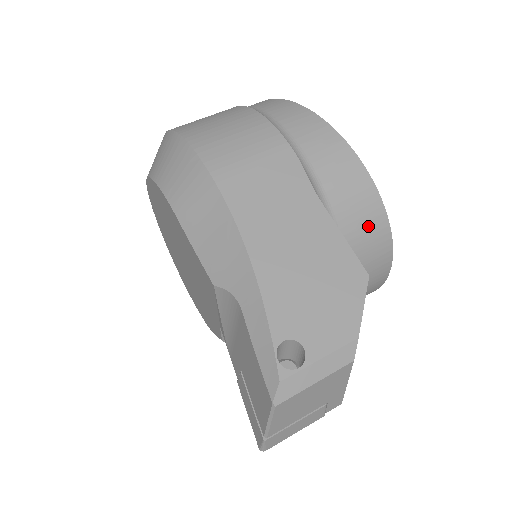
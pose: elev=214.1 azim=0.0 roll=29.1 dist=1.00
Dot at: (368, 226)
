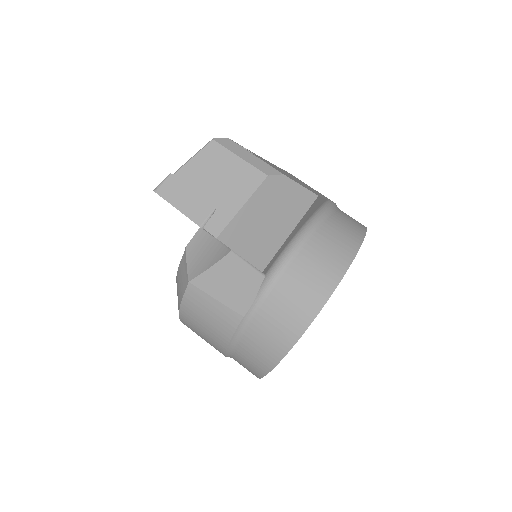
Dot at: (340, 244)
